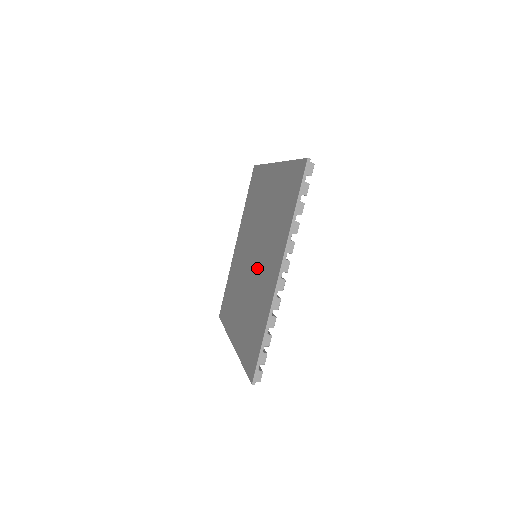
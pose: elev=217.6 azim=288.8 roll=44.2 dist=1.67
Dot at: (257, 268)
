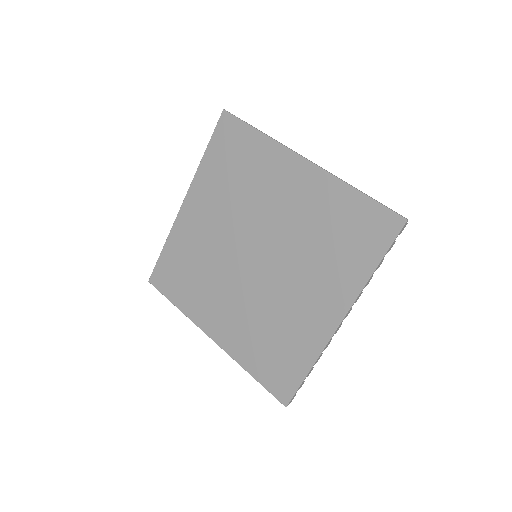
Dot at: (273, 282)
